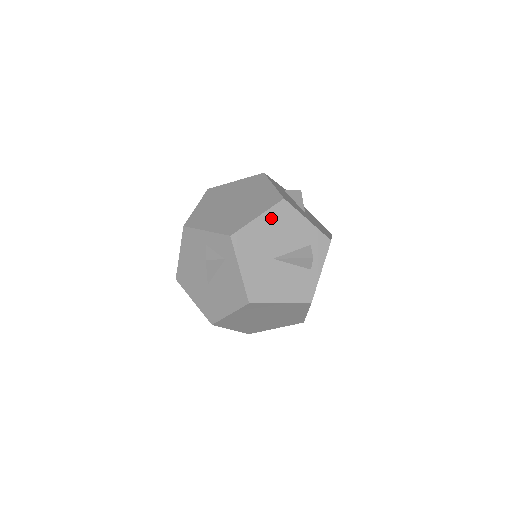
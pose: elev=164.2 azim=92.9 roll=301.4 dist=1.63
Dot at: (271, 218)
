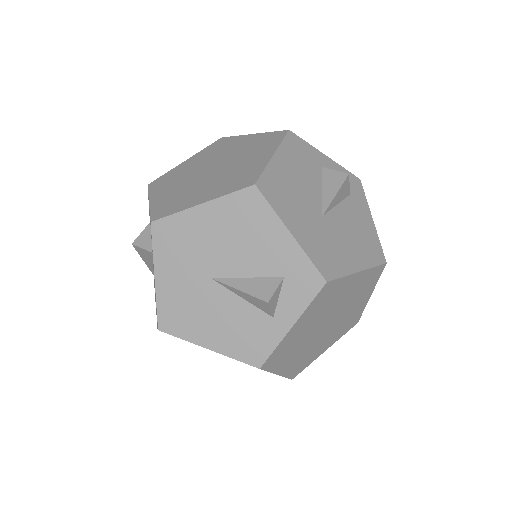
Dot at: (223, 212)
